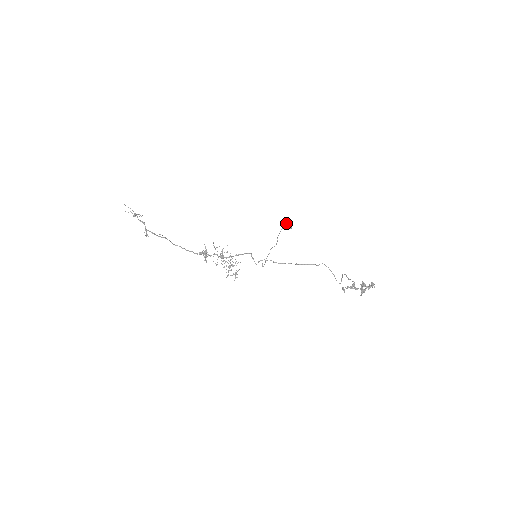
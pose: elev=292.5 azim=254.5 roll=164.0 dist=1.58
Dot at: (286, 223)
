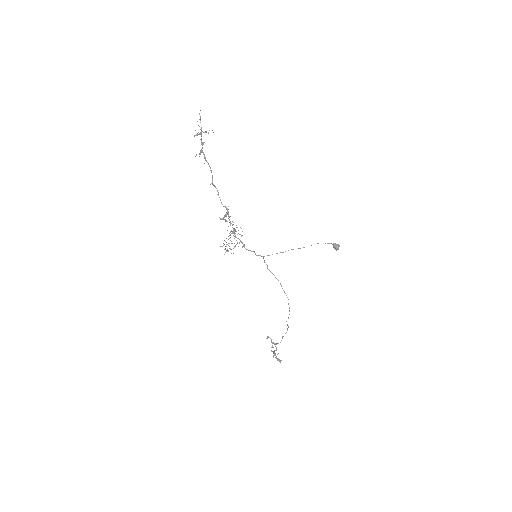
Dot at: (334, 245)
